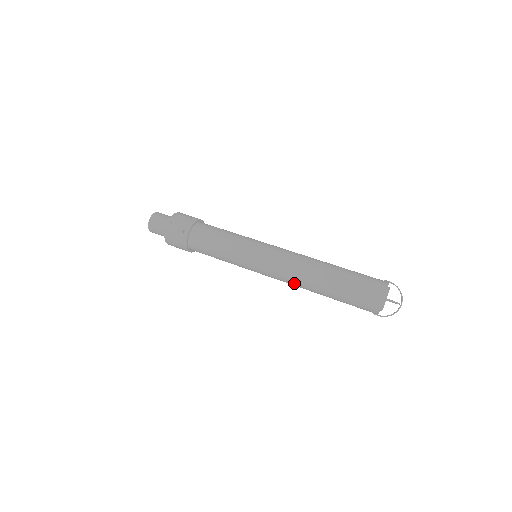
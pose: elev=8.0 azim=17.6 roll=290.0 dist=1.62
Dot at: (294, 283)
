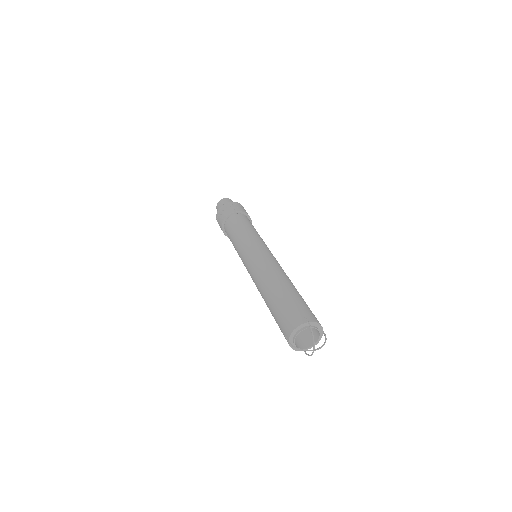
Dot at: (259, 277)
